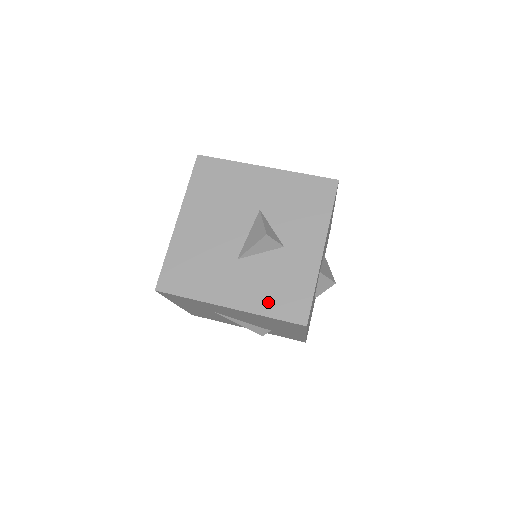
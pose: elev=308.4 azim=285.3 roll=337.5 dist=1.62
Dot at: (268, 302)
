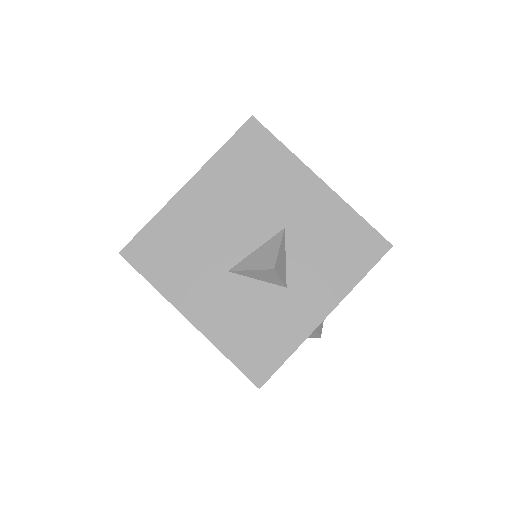
Dot at: (234, 339)
